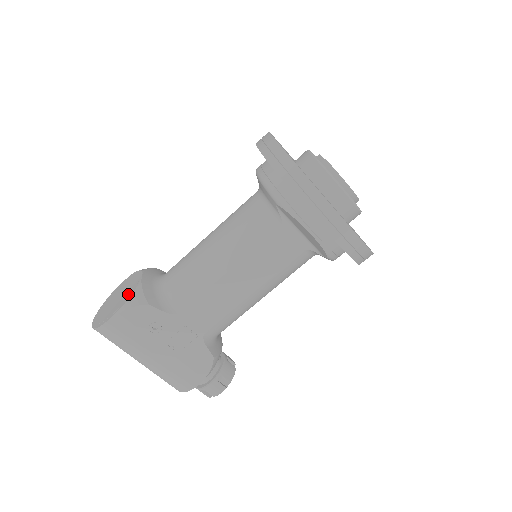
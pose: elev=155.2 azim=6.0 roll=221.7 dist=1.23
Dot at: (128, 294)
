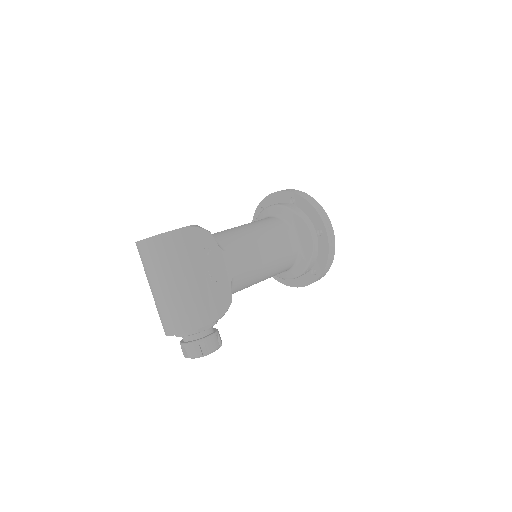
Dot at: occluded
